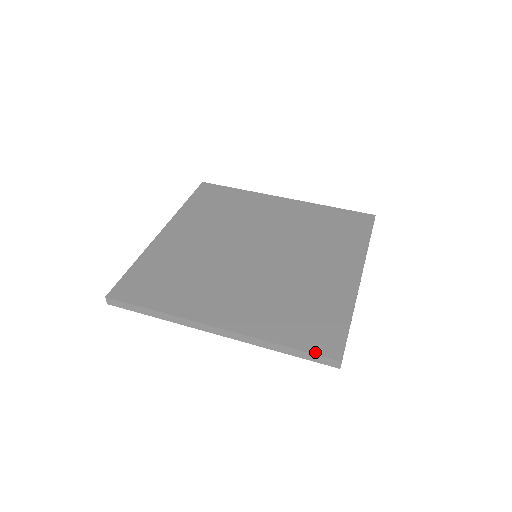
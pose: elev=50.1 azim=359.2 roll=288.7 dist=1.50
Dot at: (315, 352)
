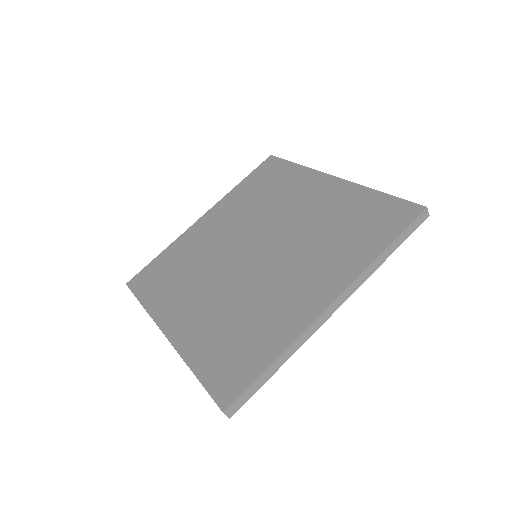
Dot at: (211, 391)
